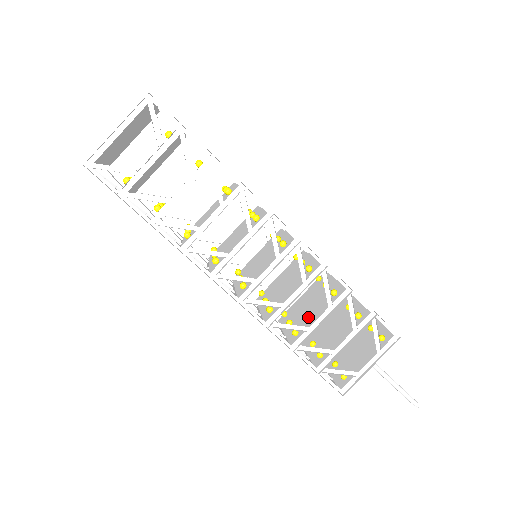
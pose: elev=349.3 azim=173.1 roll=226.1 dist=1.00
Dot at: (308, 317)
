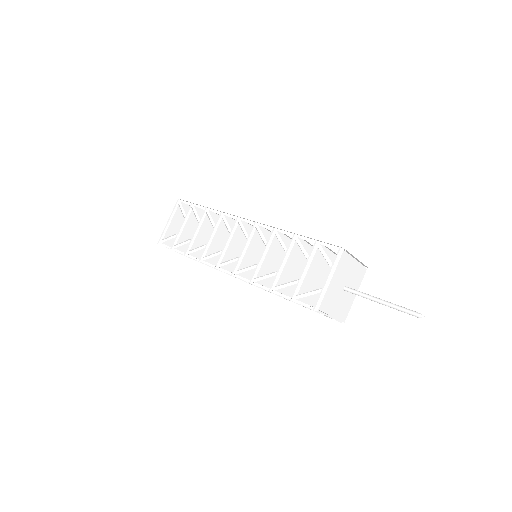
Dot at: (287, 272)
